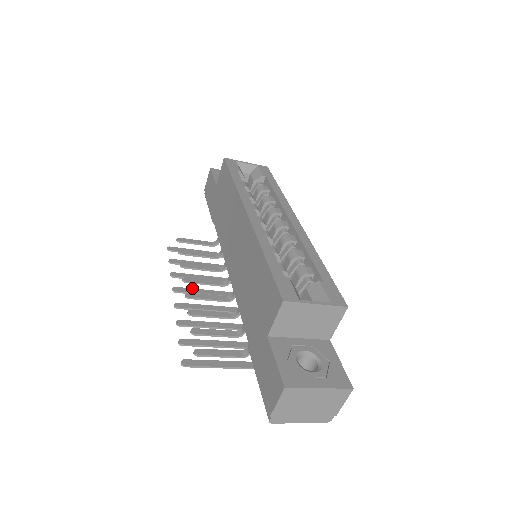
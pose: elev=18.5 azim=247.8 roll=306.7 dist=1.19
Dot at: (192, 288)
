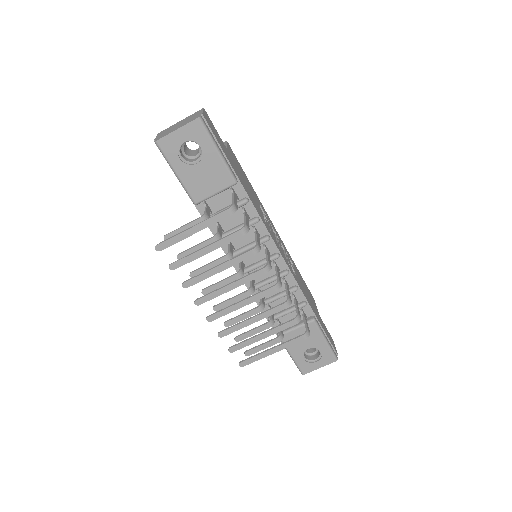
Dot at: (226, 314)
